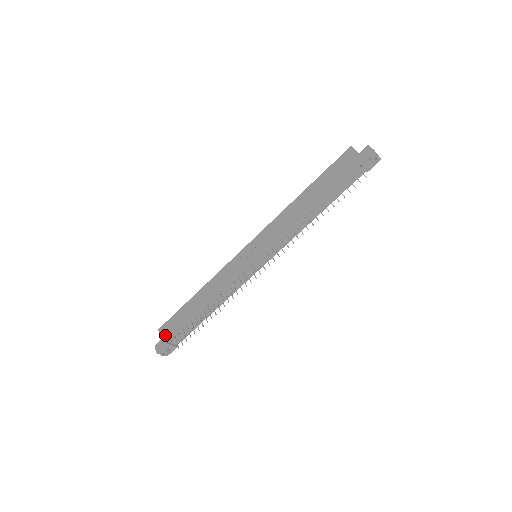
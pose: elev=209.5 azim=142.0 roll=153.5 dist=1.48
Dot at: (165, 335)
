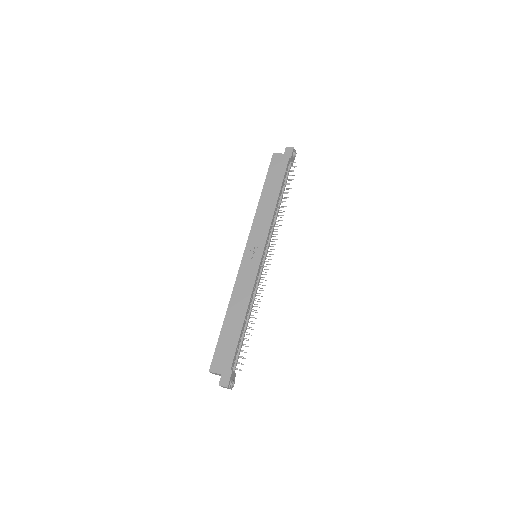
Dot at: (223, 367)
